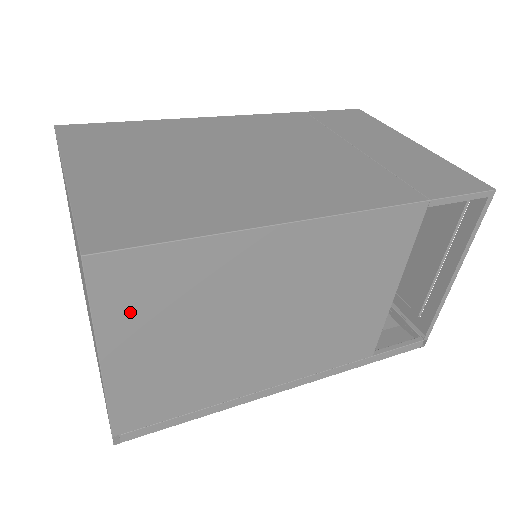
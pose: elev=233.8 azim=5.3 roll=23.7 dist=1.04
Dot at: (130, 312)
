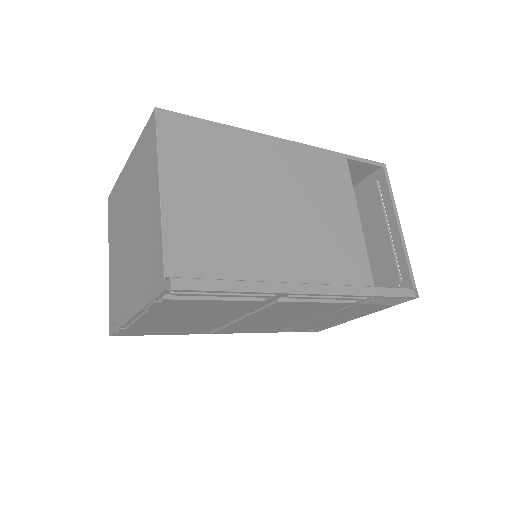
Dot at: (180, 154)
